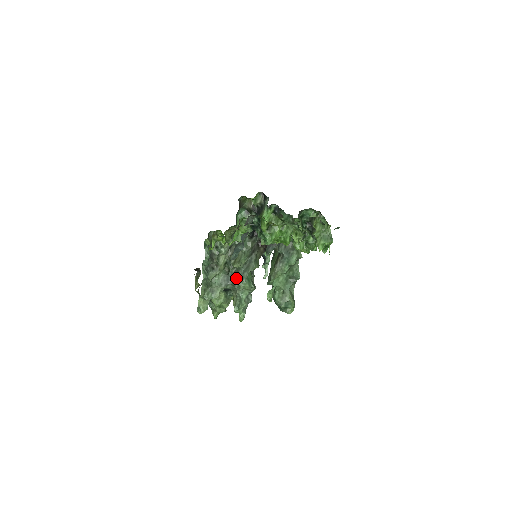
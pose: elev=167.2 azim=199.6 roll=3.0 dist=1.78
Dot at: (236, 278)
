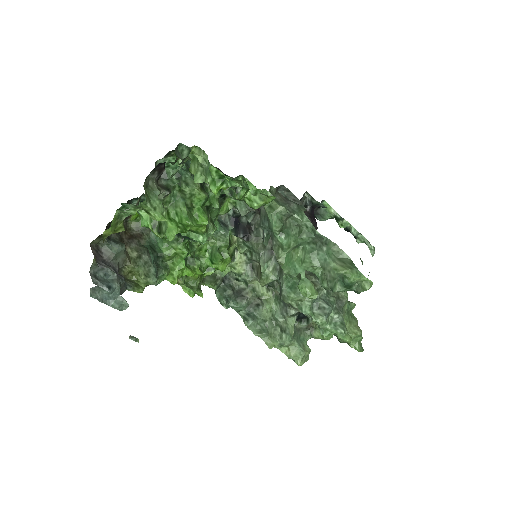
Dot at: occluded
